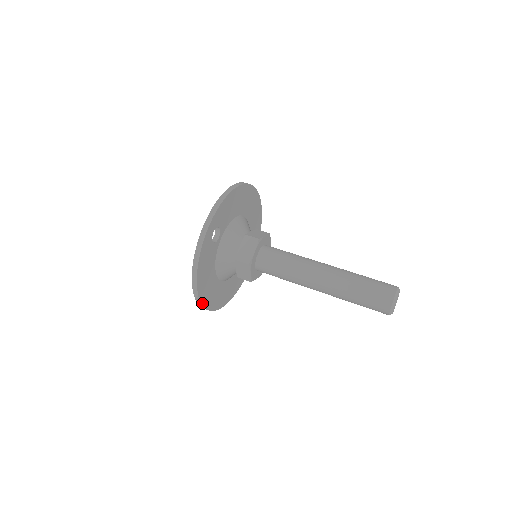
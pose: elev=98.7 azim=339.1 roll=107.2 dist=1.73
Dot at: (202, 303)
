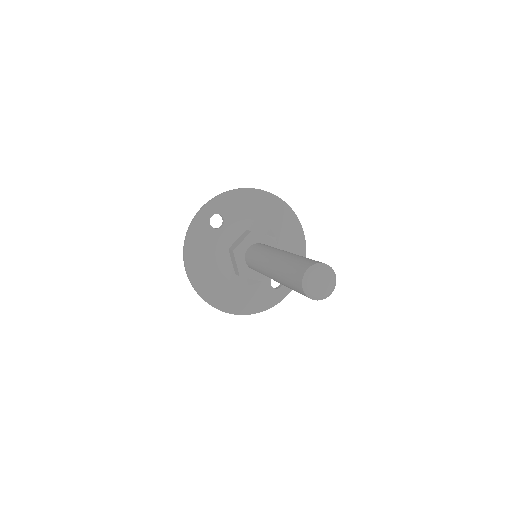
Dot at: (193, 284)
